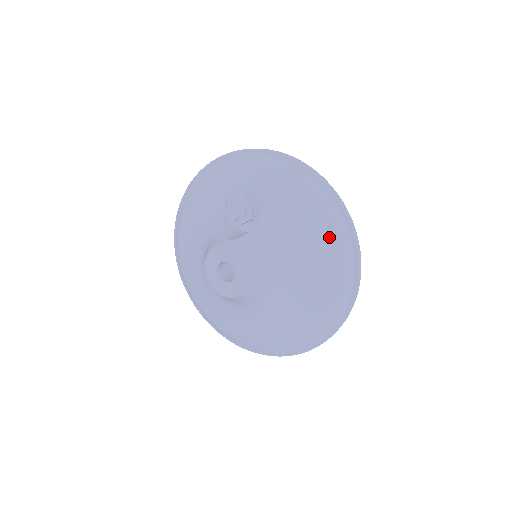
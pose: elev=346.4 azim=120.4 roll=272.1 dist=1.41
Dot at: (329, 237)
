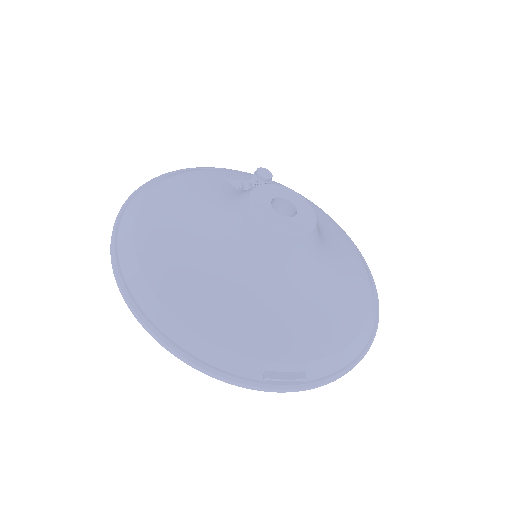
Dot at: (342, 232)
